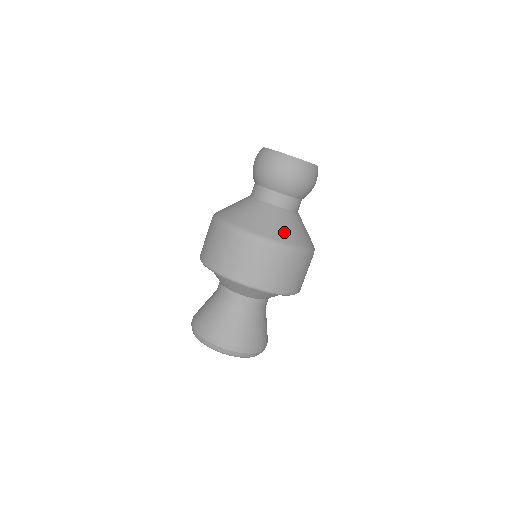
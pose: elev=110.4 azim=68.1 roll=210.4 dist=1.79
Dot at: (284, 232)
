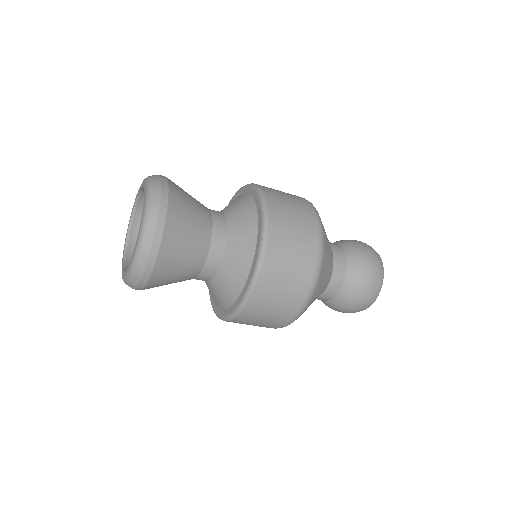
Dot at: occluded
